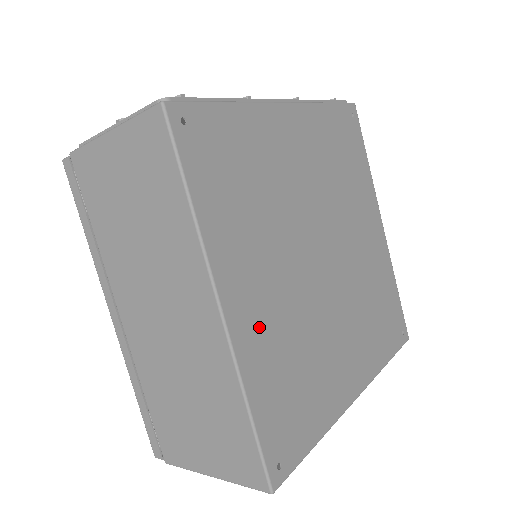
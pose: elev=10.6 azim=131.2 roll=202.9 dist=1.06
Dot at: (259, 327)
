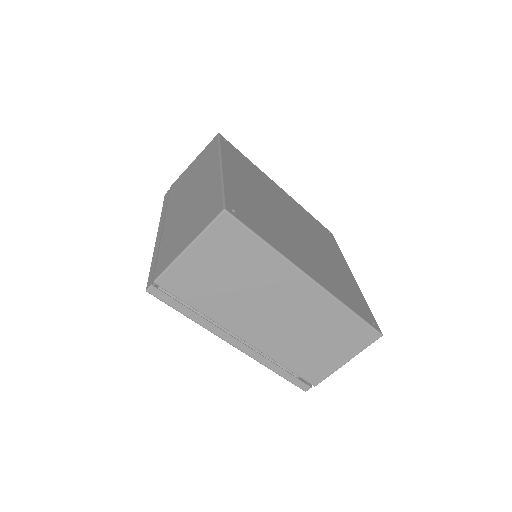
Dot at: (240, 186)
